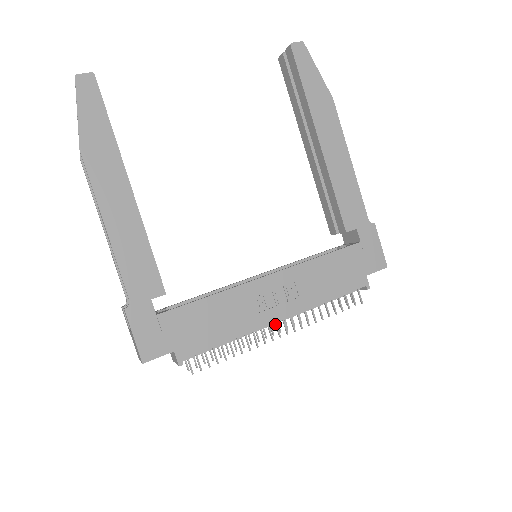
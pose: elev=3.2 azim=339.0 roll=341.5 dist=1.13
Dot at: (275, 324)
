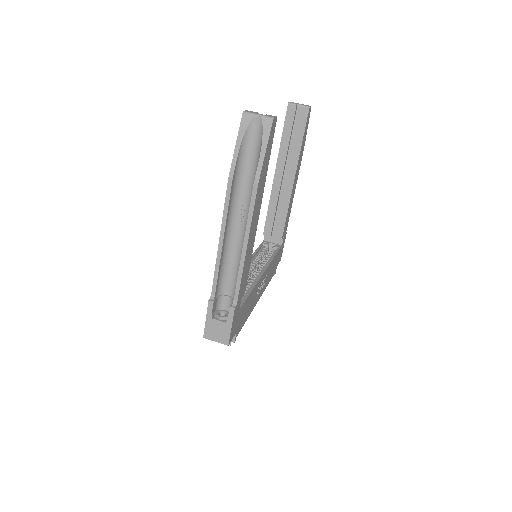
Dot at: occluded
